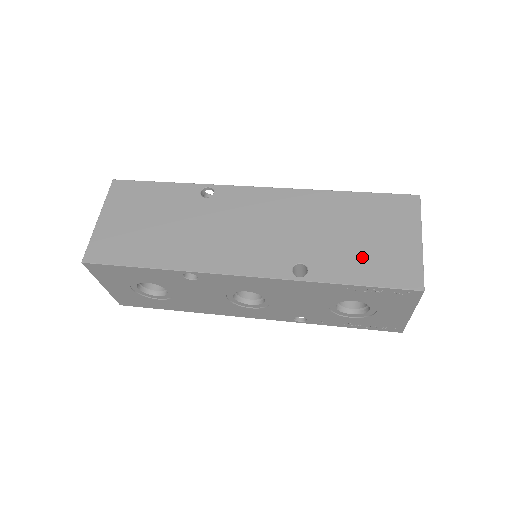
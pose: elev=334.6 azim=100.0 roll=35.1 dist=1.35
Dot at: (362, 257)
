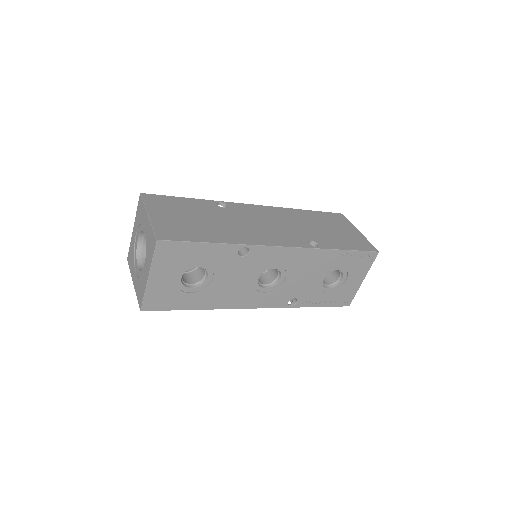
Dot at: (339, 238)
